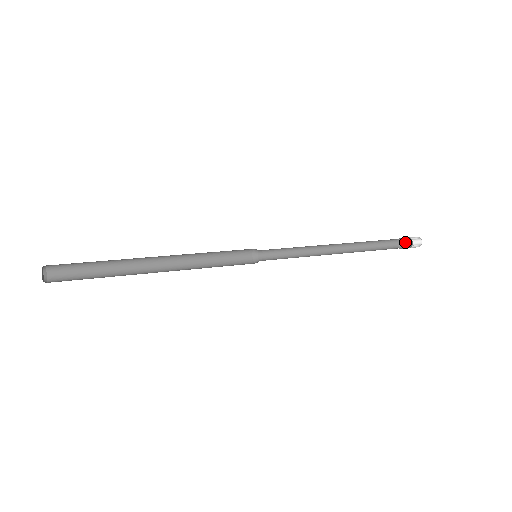
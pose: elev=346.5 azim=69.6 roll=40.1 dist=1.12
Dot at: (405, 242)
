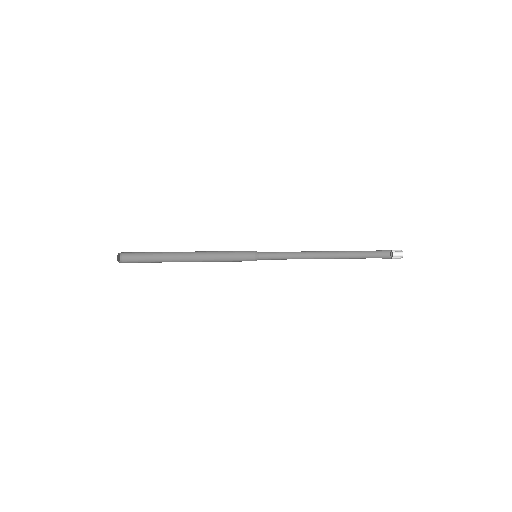
Dot at: occluded
